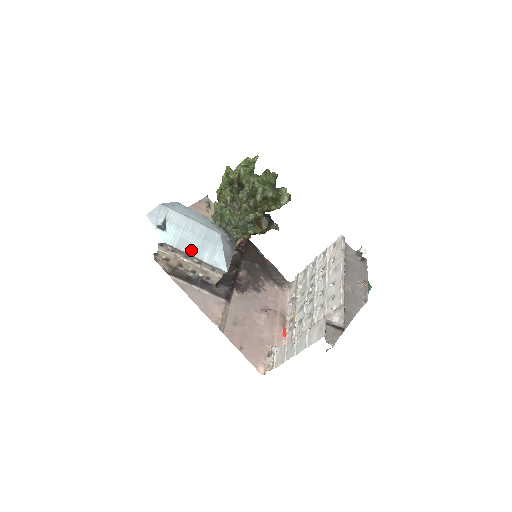
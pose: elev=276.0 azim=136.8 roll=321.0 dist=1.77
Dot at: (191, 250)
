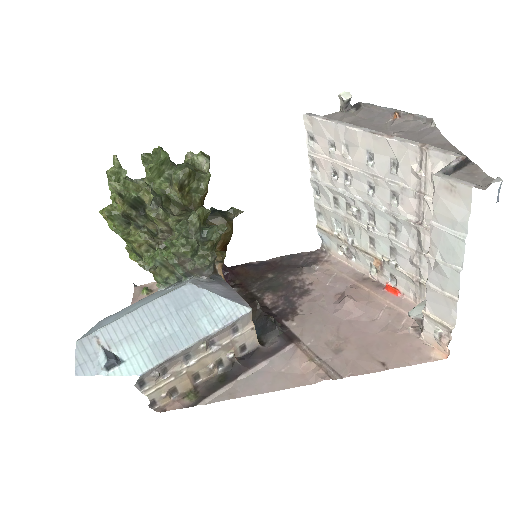
Dot at: (181, 342)
